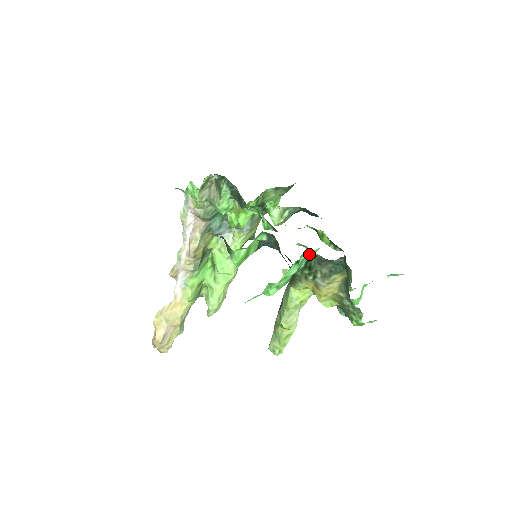
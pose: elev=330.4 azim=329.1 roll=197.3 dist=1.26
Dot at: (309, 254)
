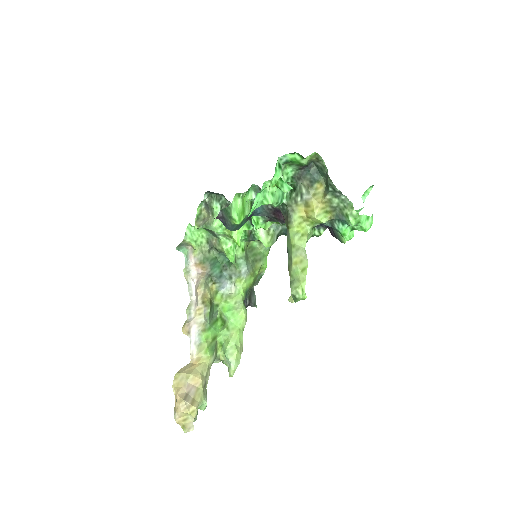
Dot at: (289, 177)
